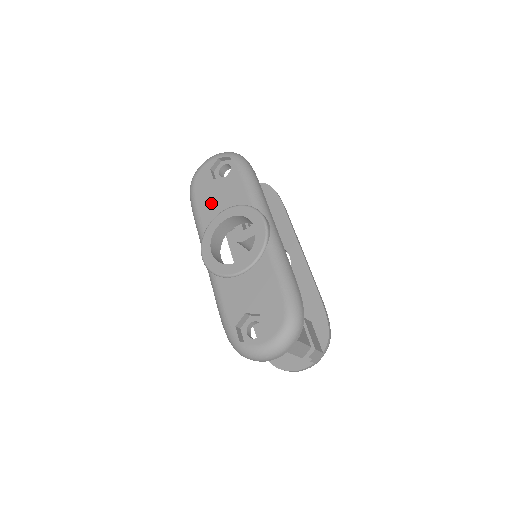
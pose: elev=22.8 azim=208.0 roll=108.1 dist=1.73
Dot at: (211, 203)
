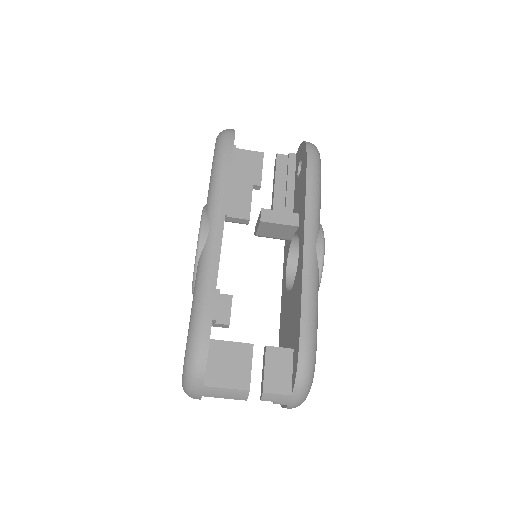
Dot at: occluded
